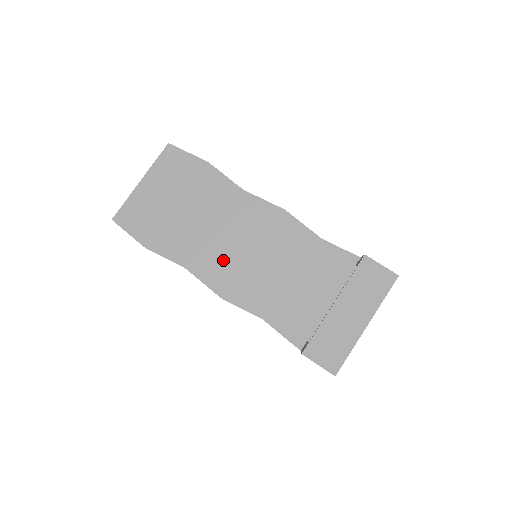
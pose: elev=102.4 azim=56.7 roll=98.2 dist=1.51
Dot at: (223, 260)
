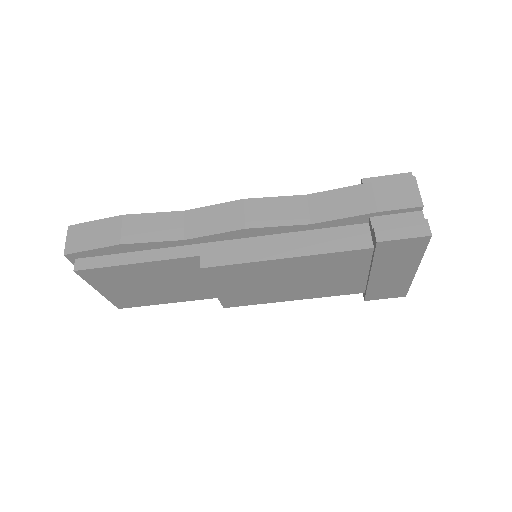
Dot at: (236, 298)
